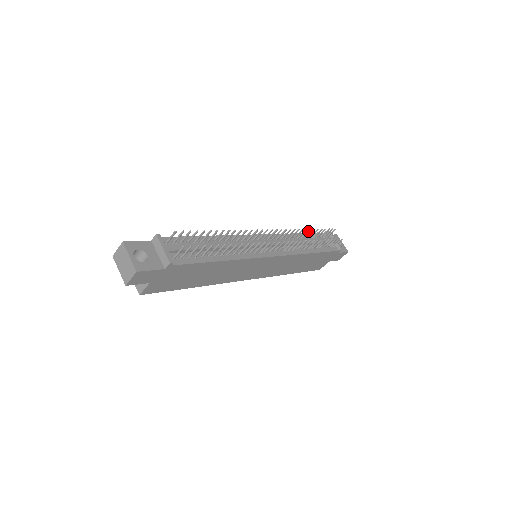
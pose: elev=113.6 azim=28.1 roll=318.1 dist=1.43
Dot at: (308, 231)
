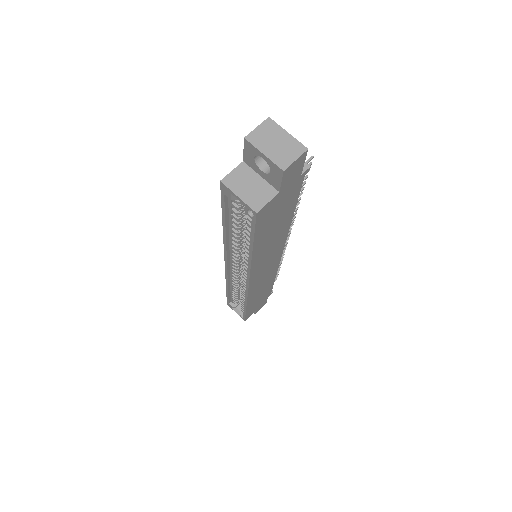
Dot at: occluded
